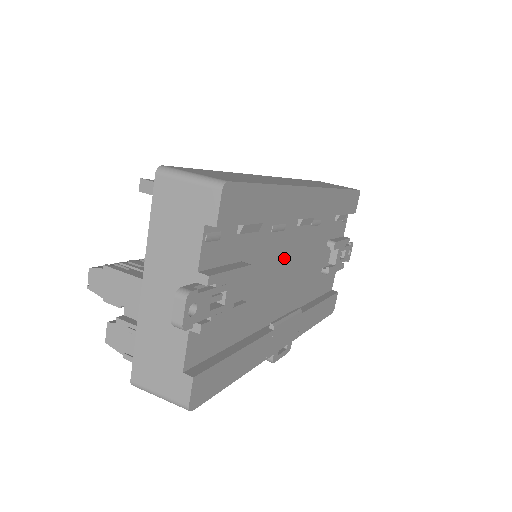
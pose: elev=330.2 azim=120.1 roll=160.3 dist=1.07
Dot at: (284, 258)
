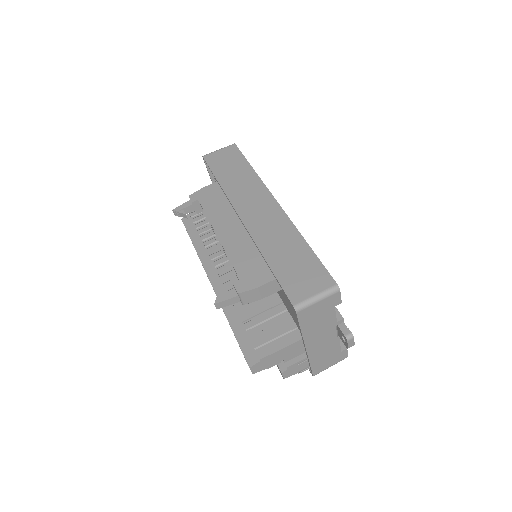
Dot at: occluded
